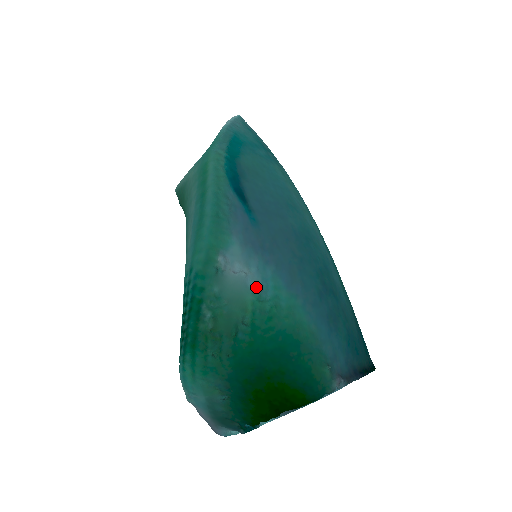
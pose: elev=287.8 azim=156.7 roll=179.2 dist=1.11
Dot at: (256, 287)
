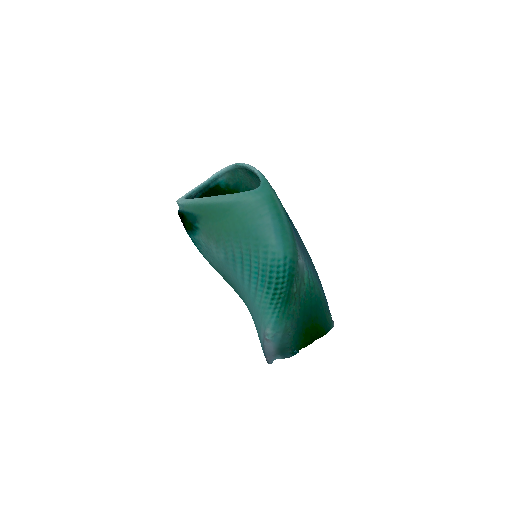
Dot at: (307, 271)
